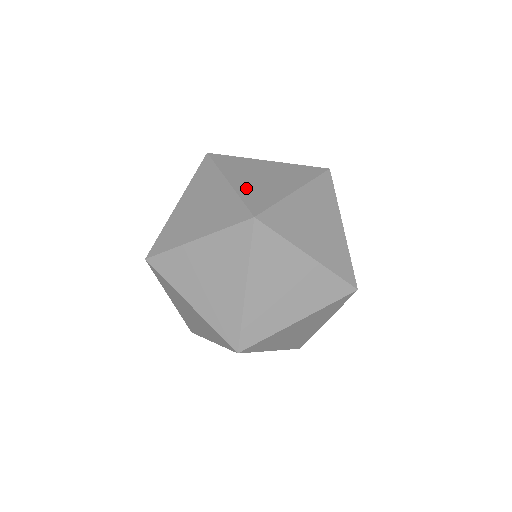
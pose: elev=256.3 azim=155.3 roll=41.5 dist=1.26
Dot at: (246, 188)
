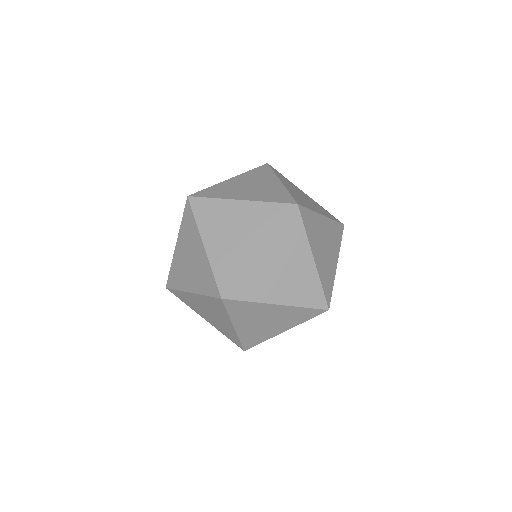
Dot at: occluded
